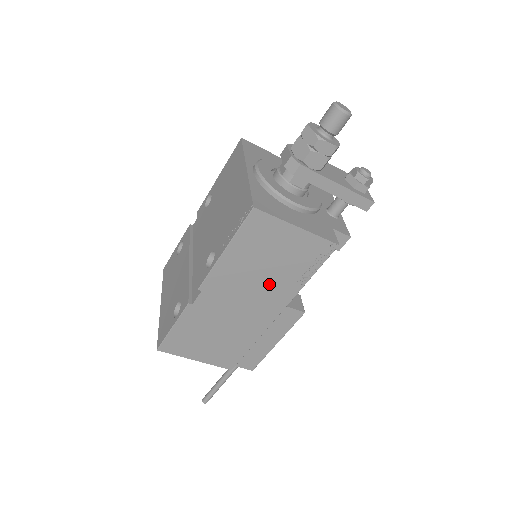
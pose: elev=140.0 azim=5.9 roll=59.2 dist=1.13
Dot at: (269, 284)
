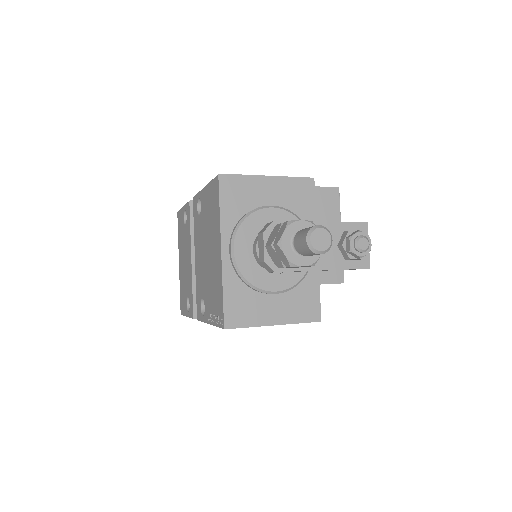
Dot at: occluded
